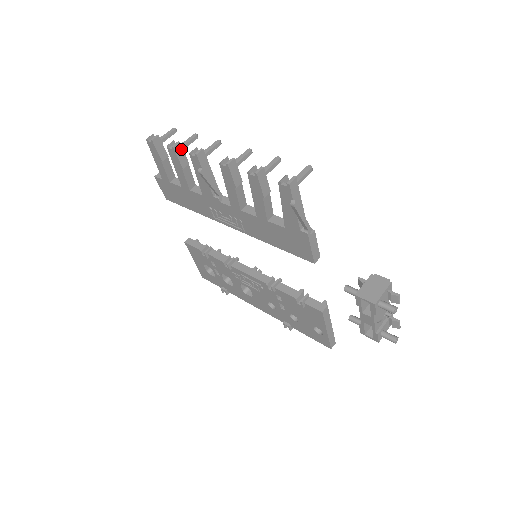
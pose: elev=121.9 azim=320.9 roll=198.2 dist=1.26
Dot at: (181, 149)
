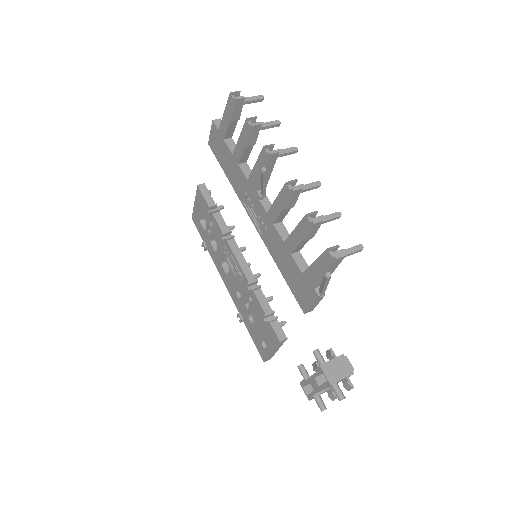
Dot at: (258, 130)
